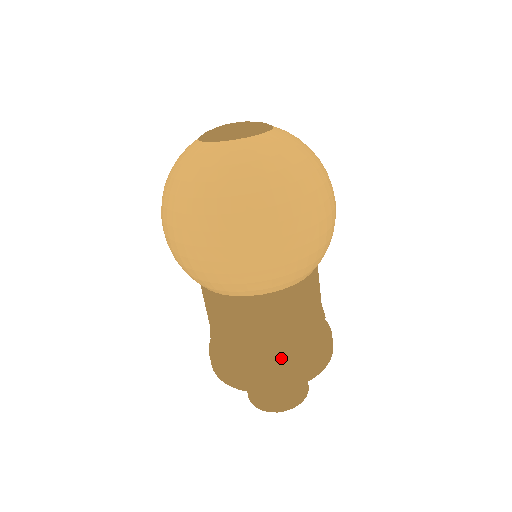
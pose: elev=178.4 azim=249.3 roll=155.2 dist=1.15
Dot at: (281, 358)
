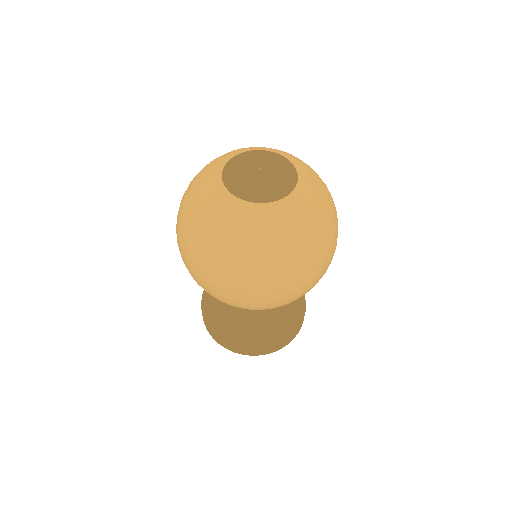
Dot at: (279, 332)
